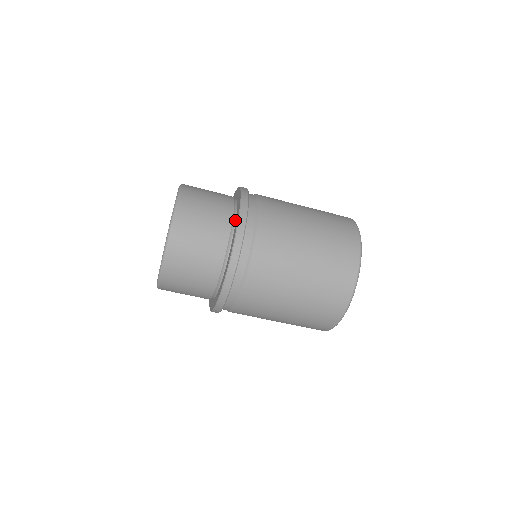
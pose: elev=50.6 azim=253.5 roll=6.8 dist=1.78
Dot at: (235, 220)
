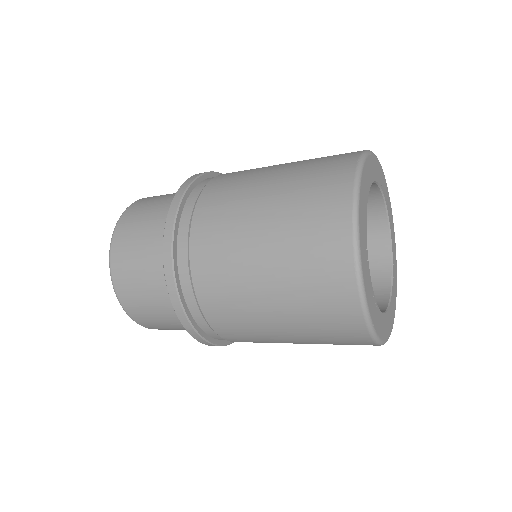
Dot at: occluded
